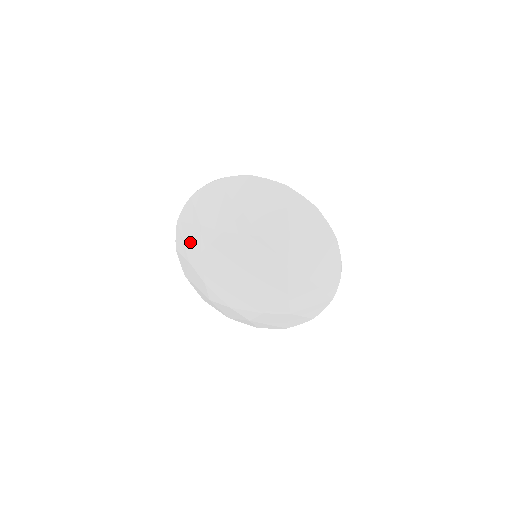
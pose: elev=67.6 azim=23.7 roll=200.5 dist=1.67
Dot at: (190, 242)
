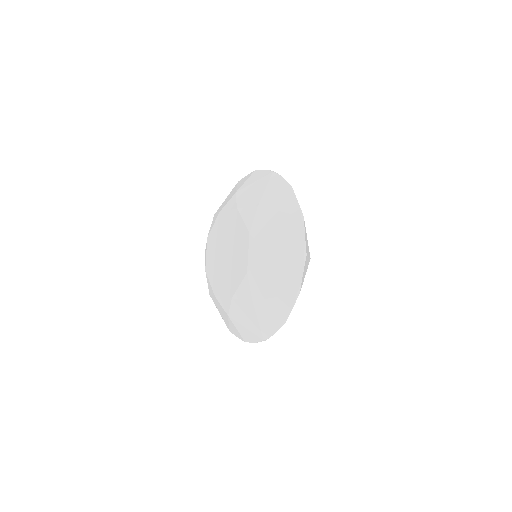
Dot at: occluded
